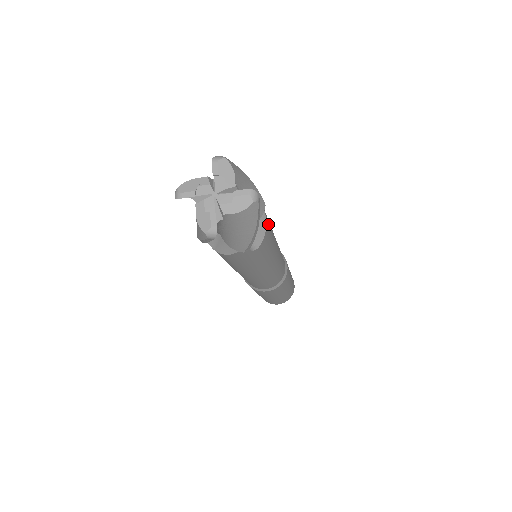
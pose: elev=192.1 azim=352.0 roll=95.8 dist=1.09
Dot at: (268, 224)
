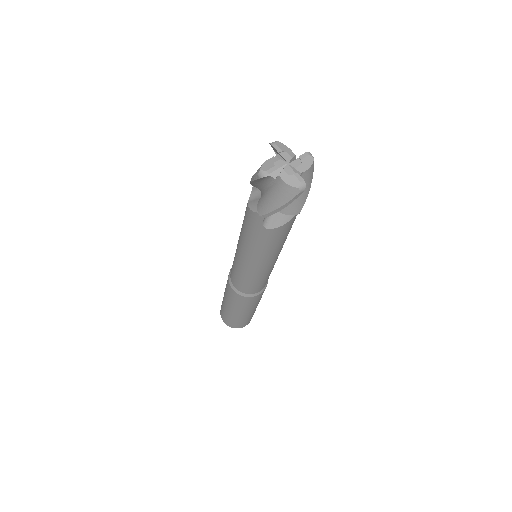
Dot at: (287, 228)
